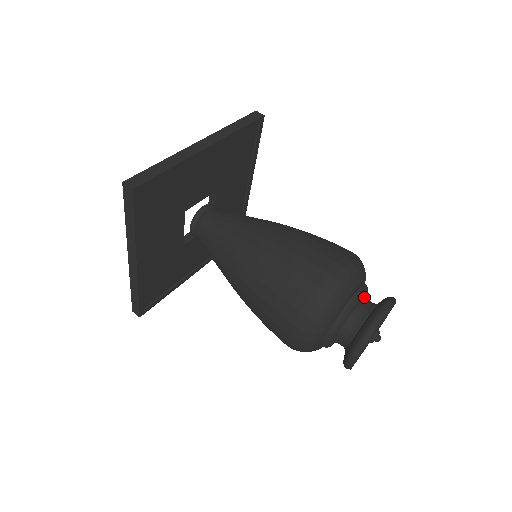
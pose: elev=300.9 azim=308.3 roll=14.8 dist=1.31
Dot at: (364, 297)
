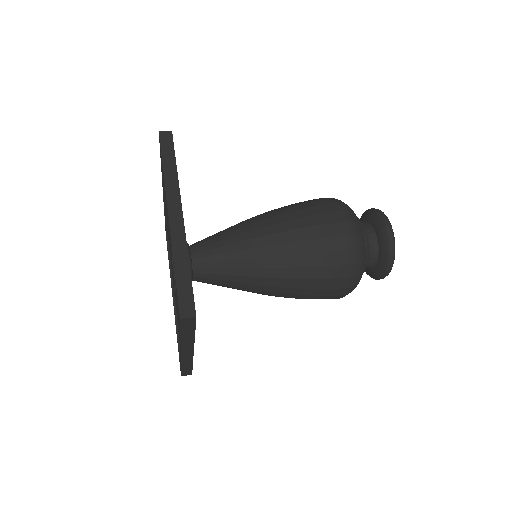
Dot at: occluded
